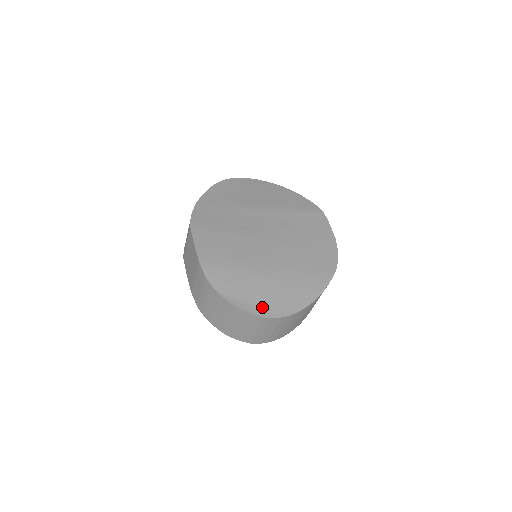
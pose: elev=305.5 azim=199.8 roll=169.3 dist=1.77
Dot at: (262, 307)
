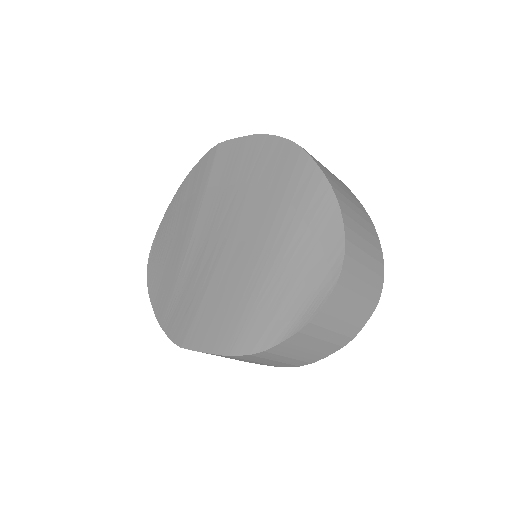
Dot at: (320, 281)
